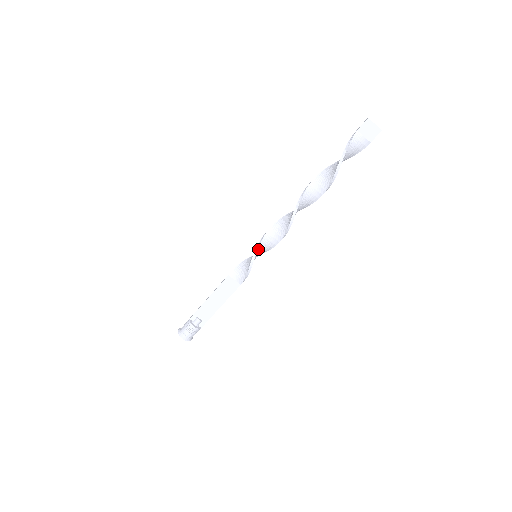
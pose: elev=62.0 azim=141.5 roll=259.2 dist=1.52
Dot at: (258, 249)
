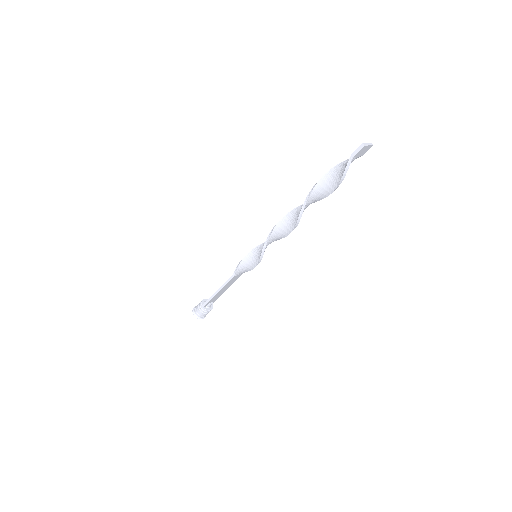
Dot at: (262, 257)
